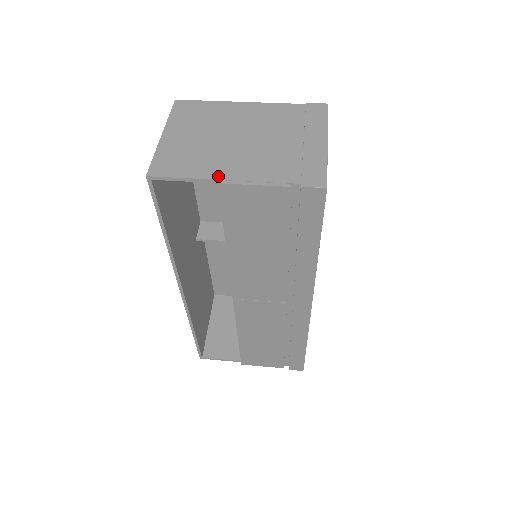
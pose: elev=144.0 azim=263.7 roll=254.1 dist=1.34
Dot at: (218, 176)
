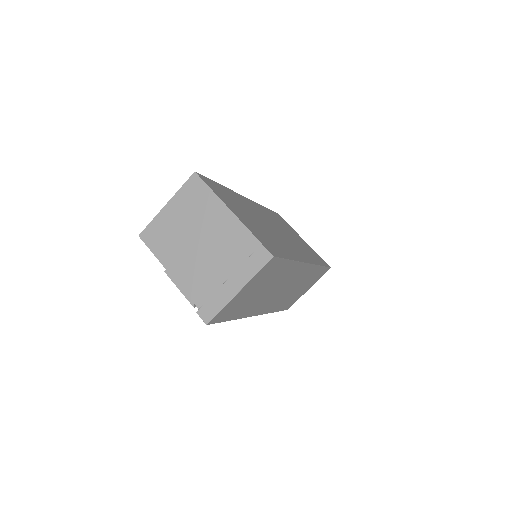
Dot at: (168, 267)
